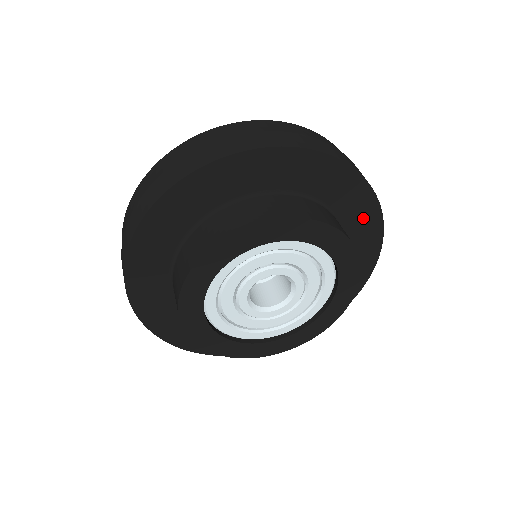
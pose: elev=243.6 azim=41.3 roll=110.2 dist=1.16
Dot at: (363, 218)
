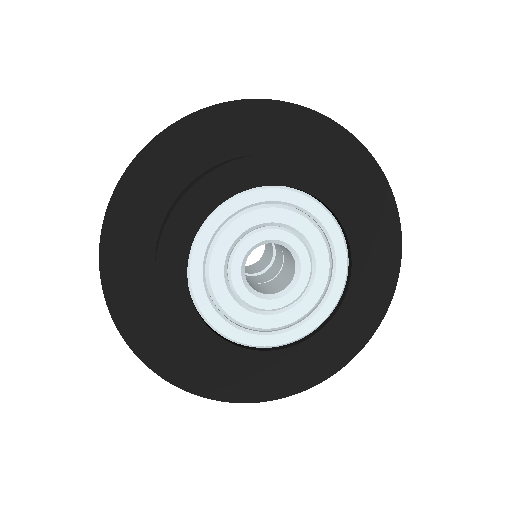
Dot at: (381, 261)
